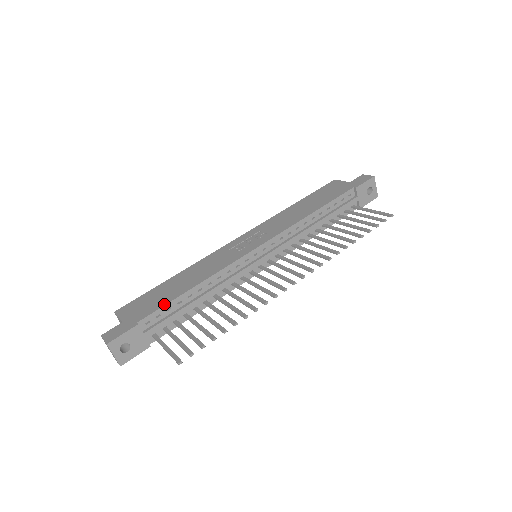
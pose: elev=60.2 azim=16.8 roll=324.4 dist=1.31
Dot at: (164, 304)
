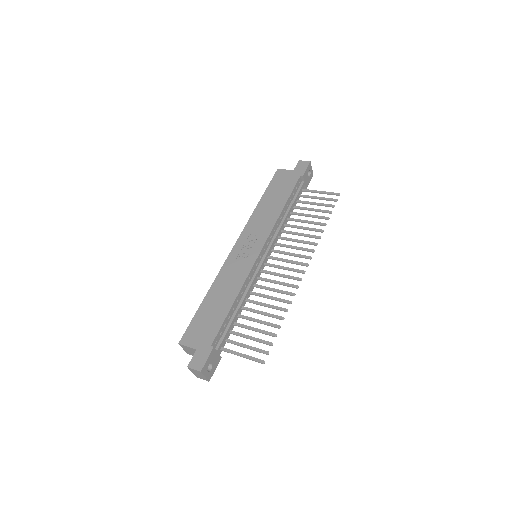
Dot at: (221, 323)
